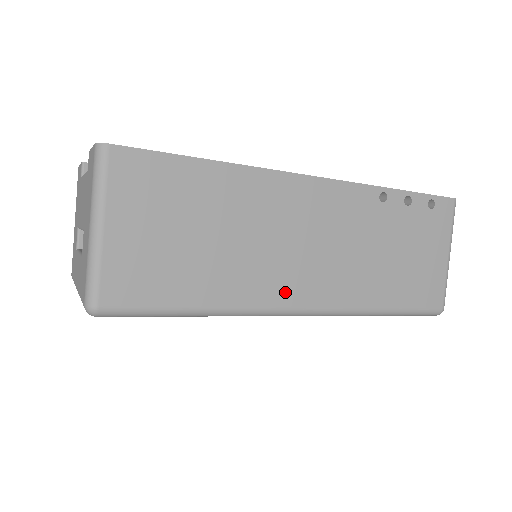
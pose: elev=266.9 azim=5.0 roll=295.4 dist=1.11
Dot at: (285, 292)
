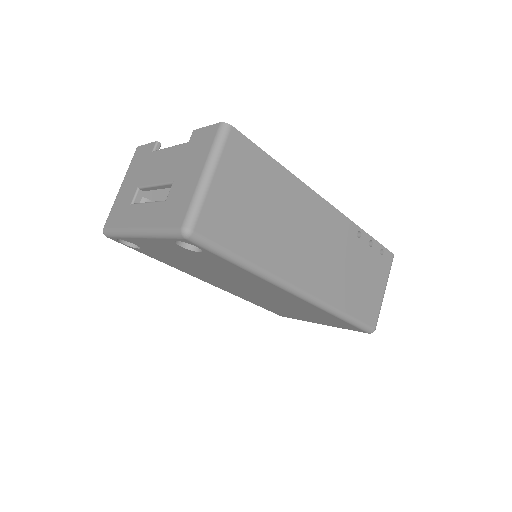
Dot at: (296, 273)
